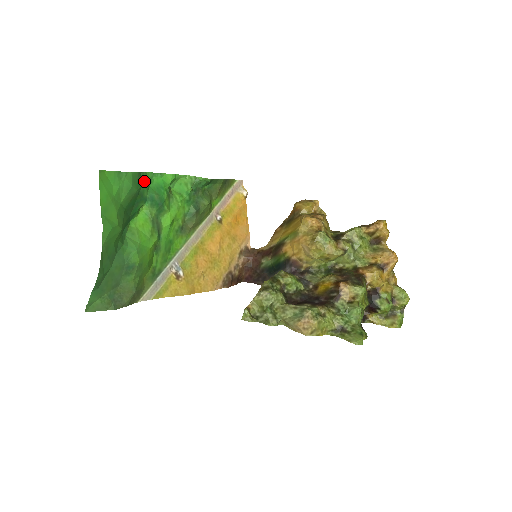
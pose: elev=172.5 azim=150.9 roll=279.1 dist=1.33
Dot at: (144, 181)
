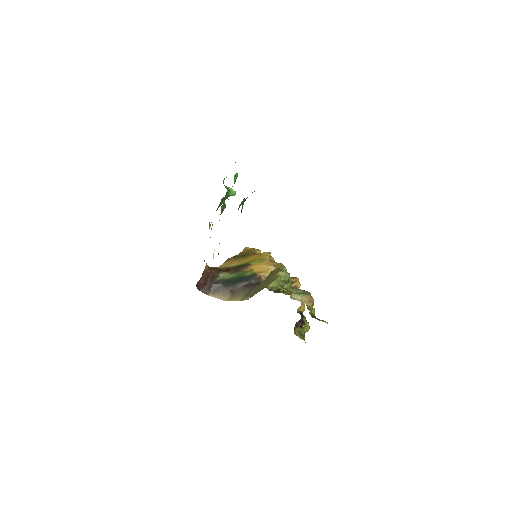
Dot at: occluded
